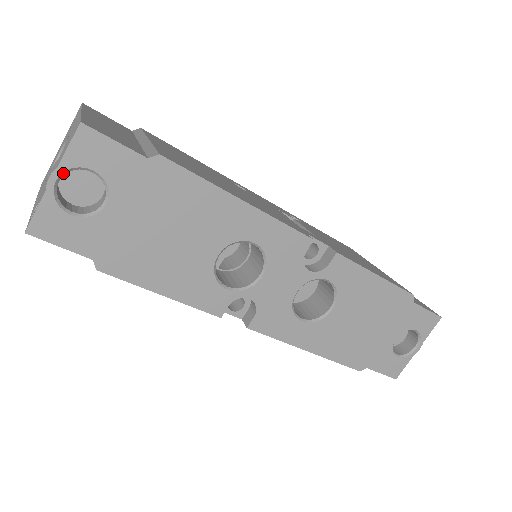
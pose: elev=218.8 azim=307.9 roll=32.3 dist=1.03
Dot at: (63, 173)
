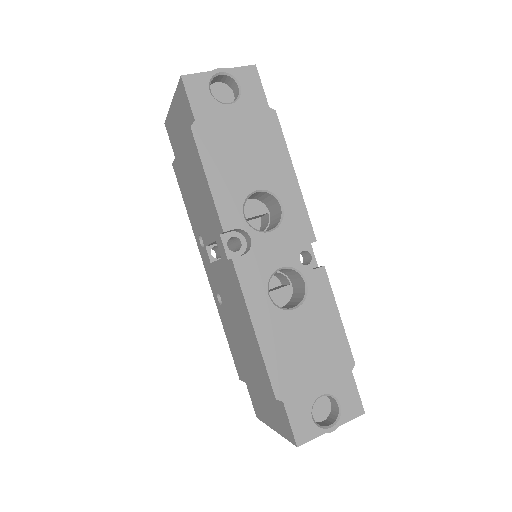
Dot at: (226, 73)
